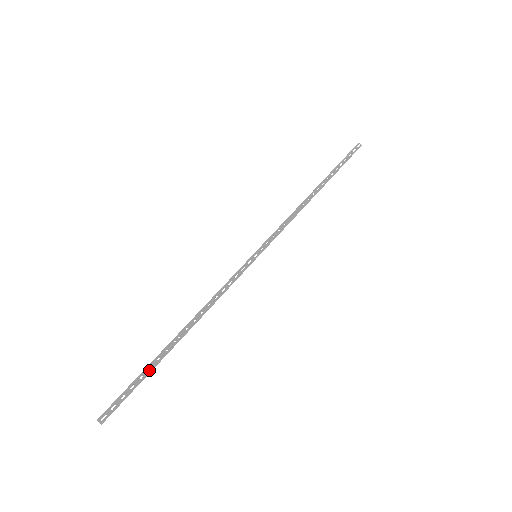
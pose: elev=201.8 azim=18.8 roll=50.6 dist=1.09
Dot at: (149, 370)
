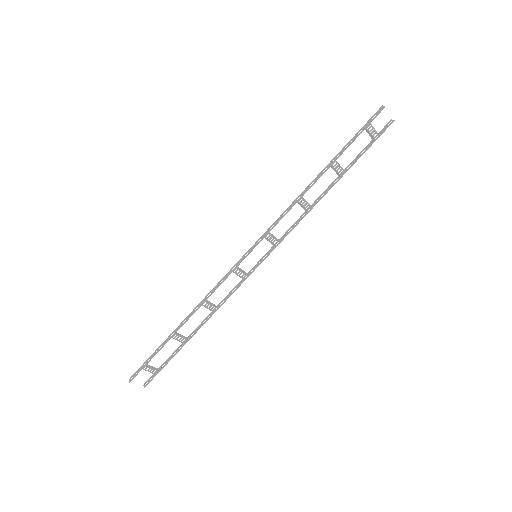
Dot at: (159, 349)
